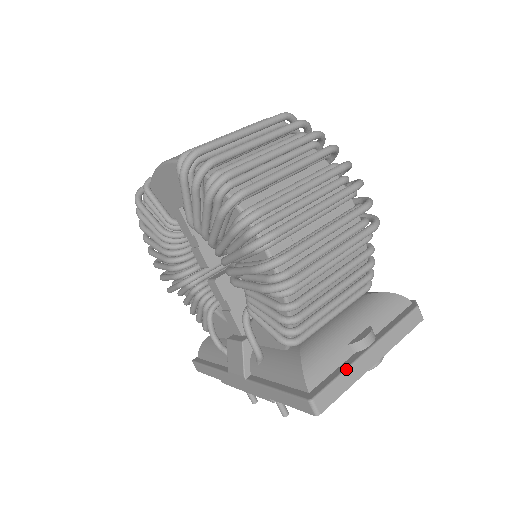
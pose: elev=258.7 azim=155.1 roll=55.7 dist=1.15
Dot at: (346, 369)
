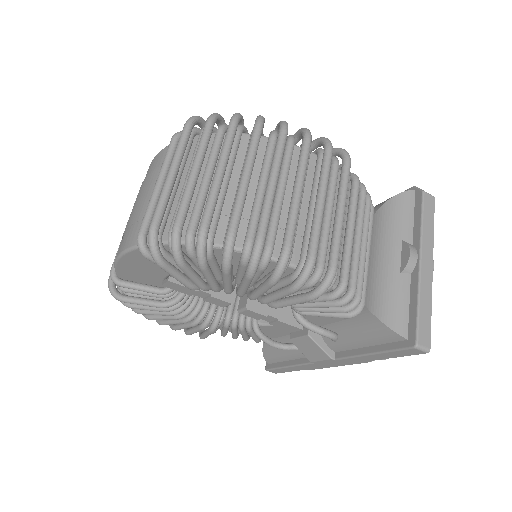
Dot at: (418, 295)
